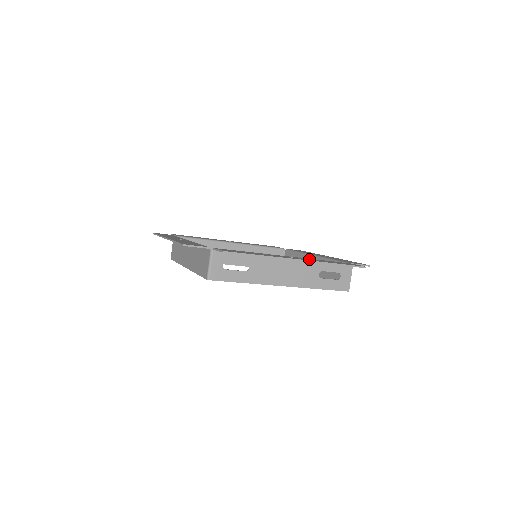
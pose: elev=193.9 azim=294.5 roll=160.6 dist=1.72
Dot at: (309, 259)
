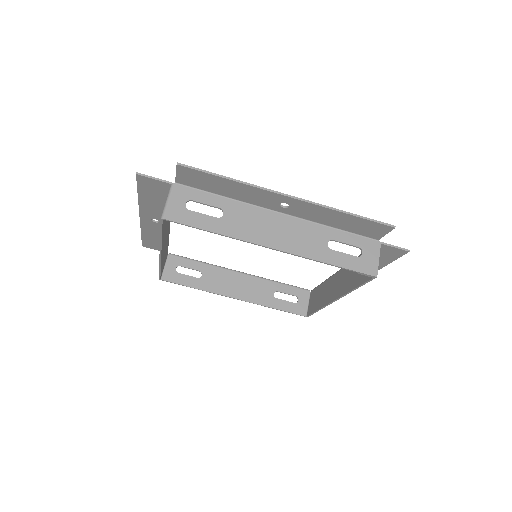
Dot at: (309, 211)
